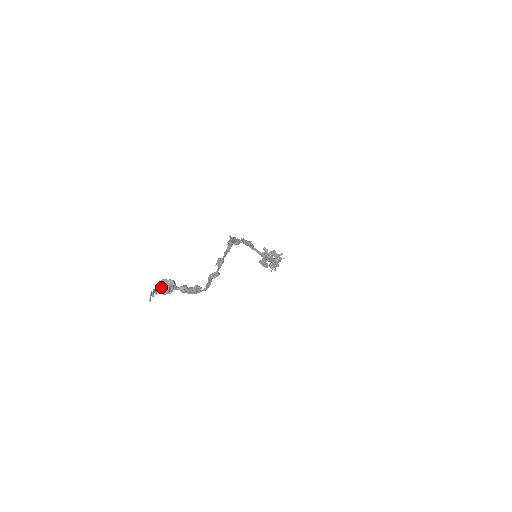
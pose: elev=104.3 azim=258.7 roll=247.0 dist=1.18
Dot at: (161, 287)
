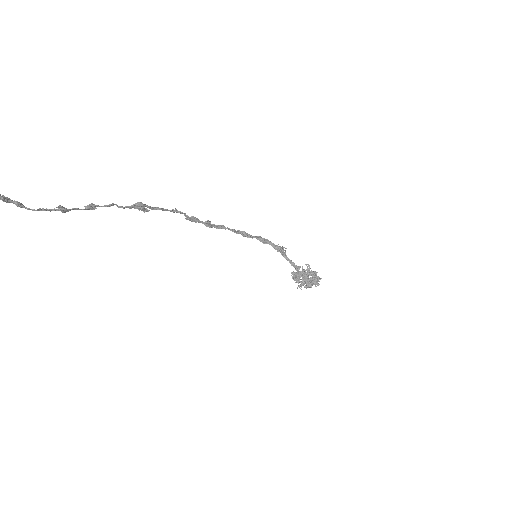
Dot at: out of frame
